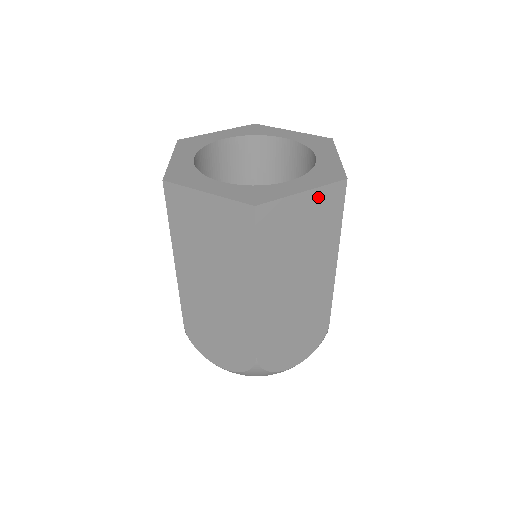
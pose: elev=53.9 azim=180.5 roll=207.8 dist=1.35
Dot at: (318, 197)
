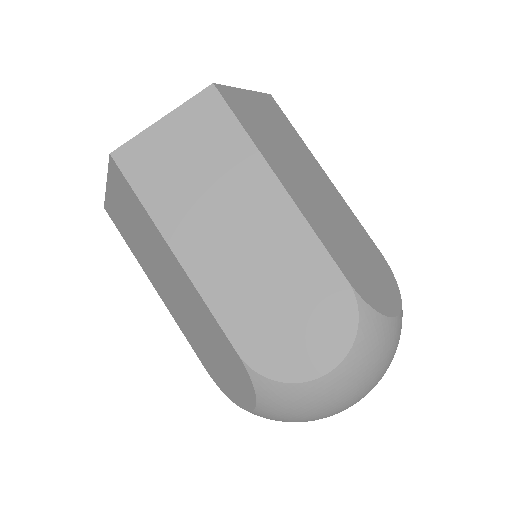
Dot at: (186, 117)
